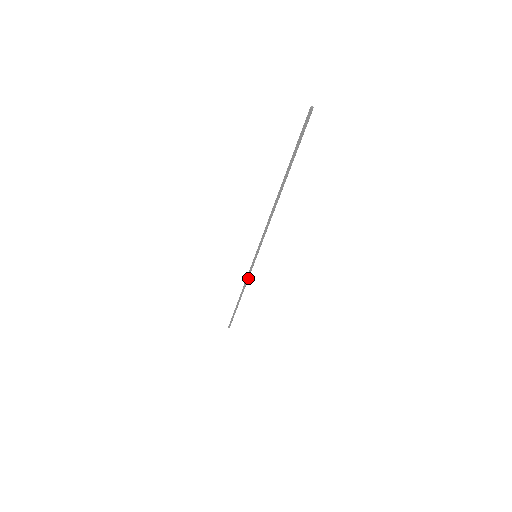
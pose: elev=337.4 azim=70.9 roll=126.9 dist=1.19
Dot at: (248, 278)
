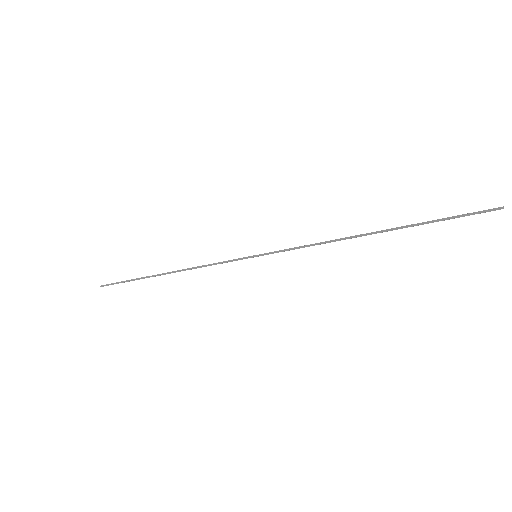
Dot at: occluded
